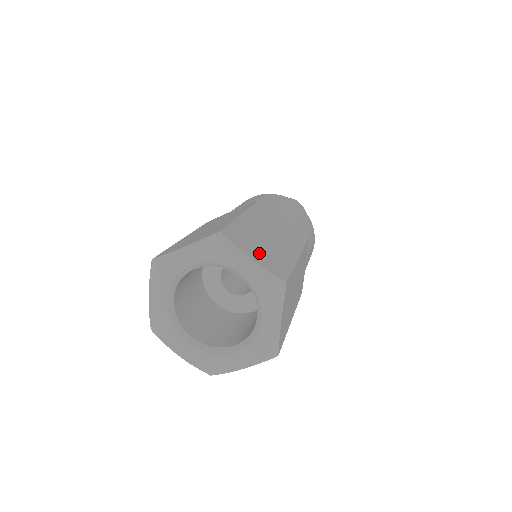
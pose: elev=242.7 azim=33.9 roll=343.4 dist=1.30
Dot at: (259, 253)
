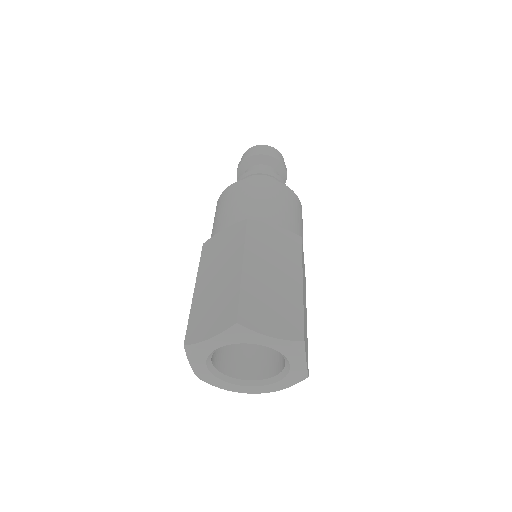
Dot at: occluded
